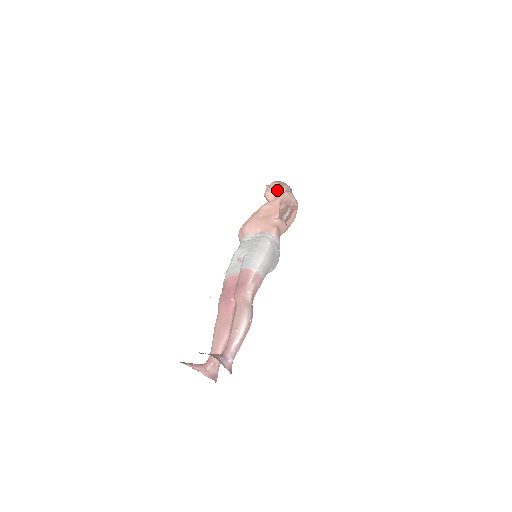
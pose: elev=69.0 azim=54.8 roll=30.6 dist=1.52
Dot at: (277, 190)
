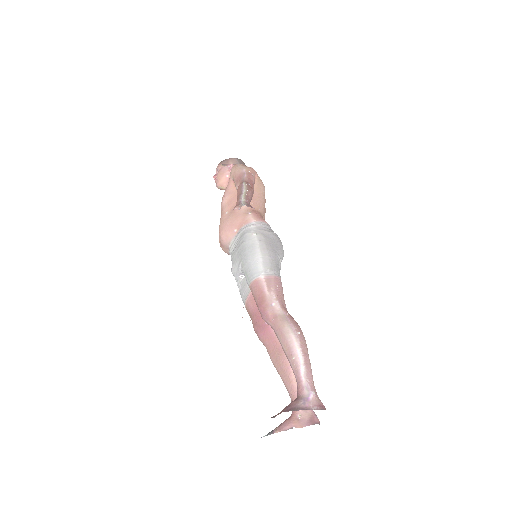
Dot at: (225, 173)
